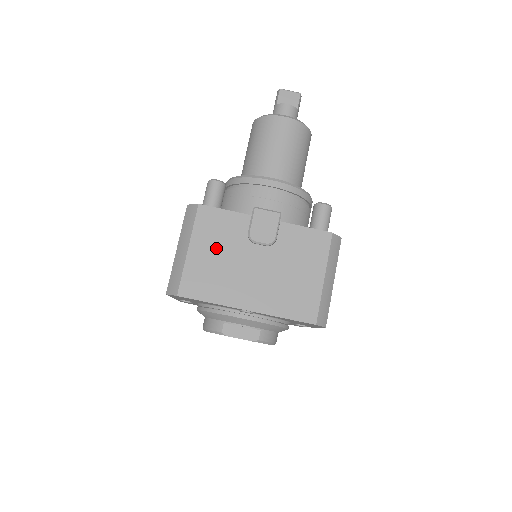
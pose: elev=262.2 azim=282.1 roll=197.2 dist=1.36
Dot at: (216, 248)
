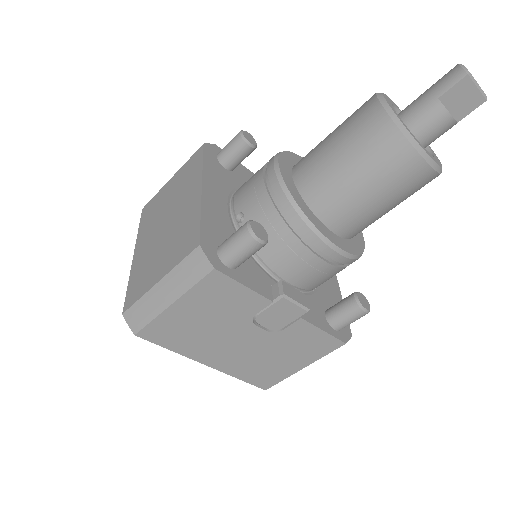
Dot at: (207, 314)
